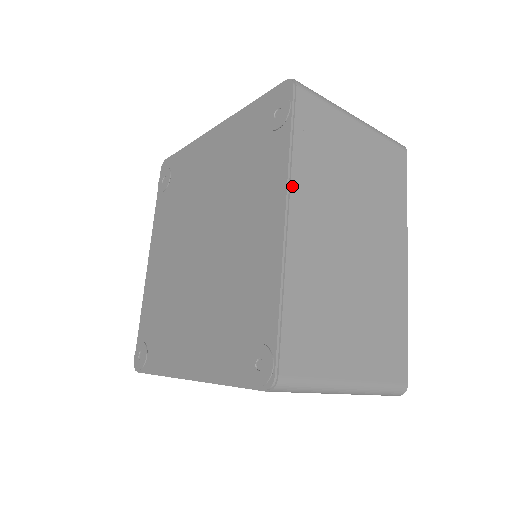
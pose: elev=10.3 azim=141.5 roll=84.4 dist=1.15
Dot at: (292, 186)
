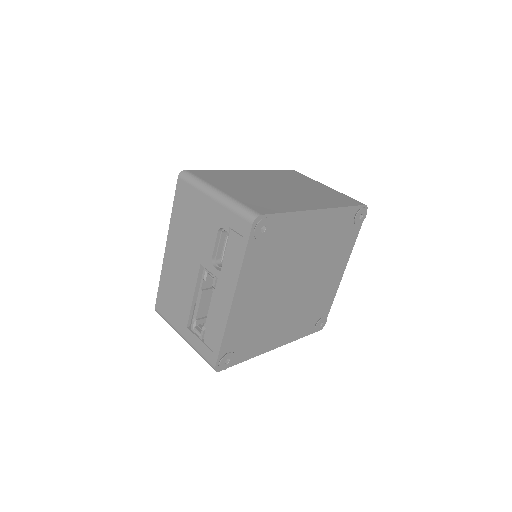
Dot at: (259, 170)
